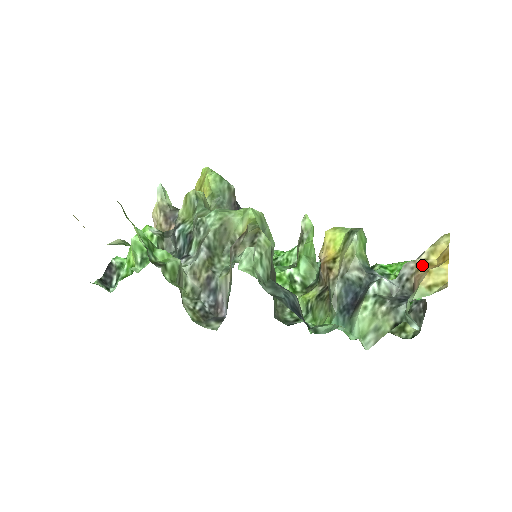
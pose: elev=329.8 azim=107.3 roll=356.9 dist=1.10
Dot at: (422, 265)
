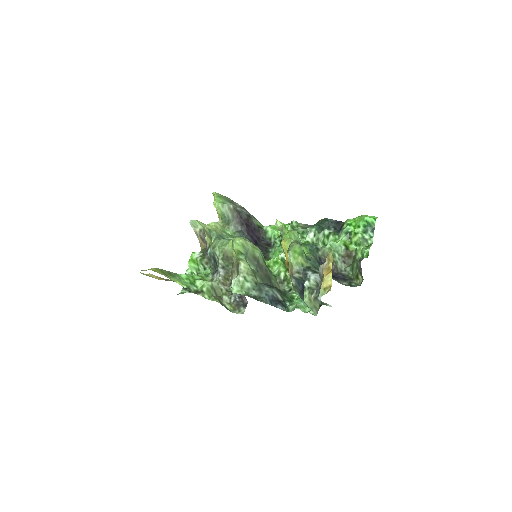
Dot at: (324, 270)
